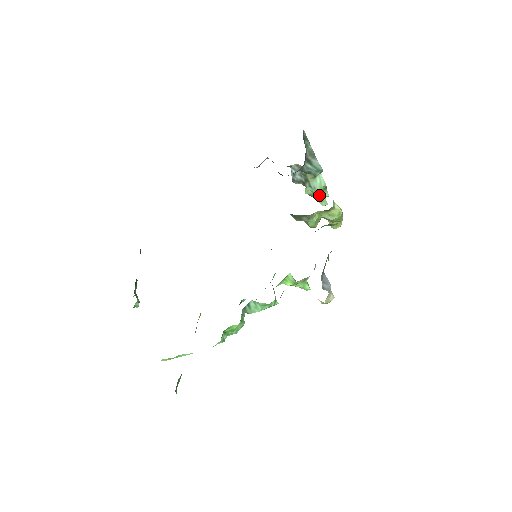
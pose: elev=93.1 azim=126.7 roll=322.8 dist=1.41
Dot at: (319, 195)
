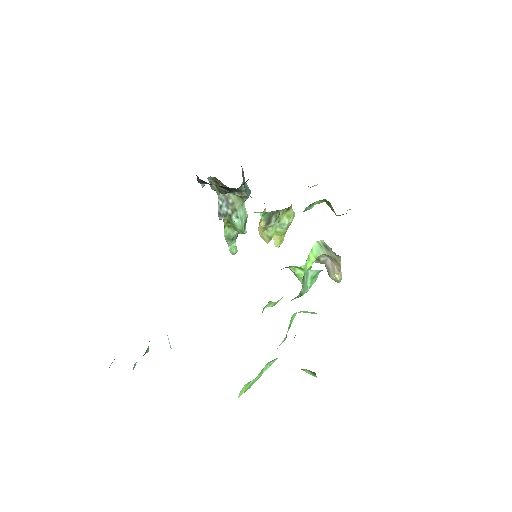
Dot at: (243, 228)
